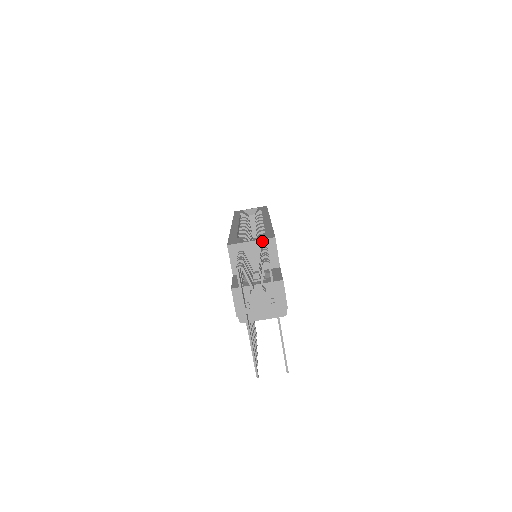
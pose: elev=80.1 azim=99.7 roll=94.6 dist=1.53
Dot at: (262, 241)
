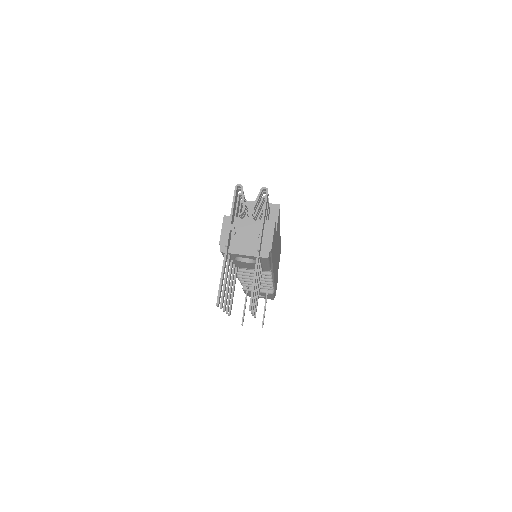
Dot at: occluded
